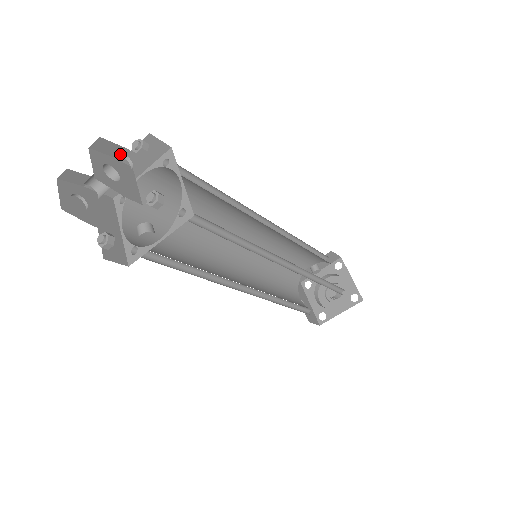
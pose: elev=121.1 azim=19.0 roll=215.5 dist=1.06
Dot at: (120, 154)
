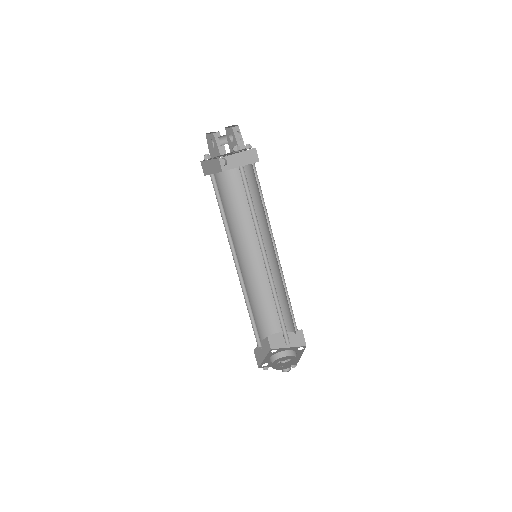
Dot at: (239, 135)
